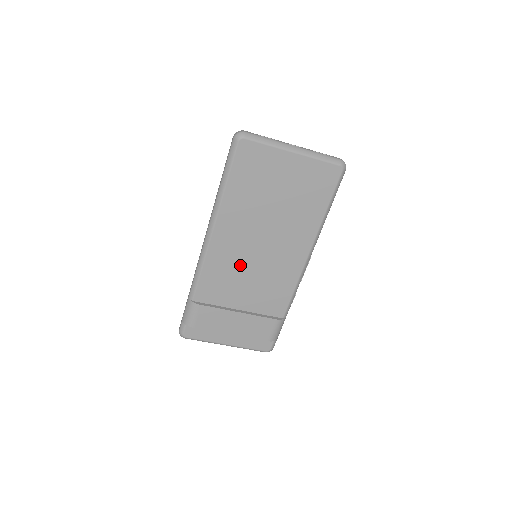
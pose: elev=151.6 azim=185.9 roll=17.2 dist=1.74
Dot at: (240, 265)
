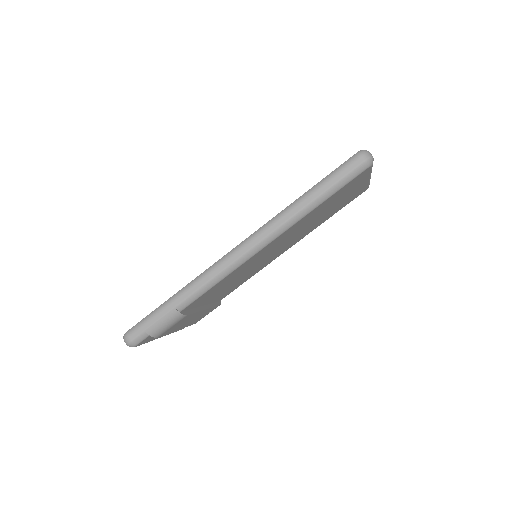
Dot at: (246, 270)
